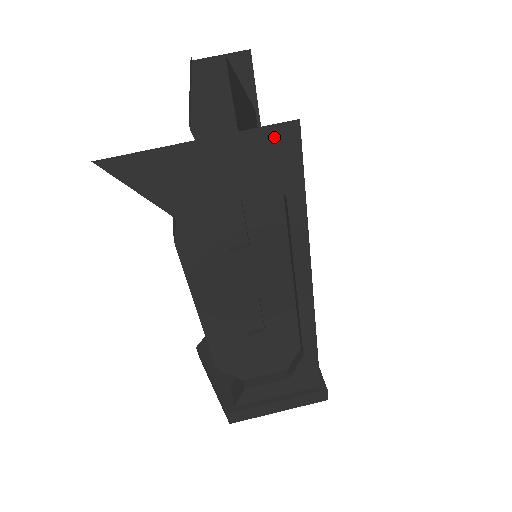
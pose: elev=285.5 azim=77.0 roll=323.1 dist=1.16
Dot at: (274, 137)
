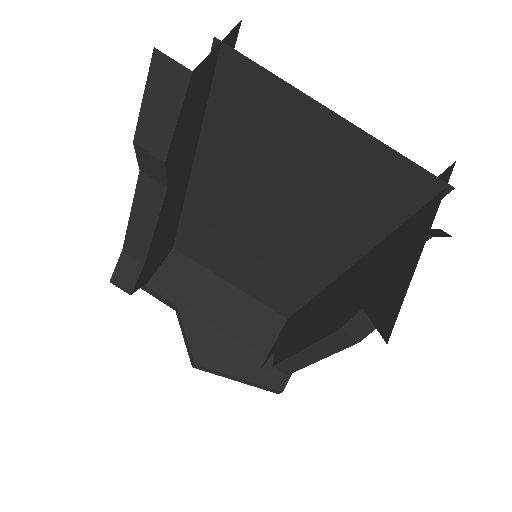
Dot at: occluded
